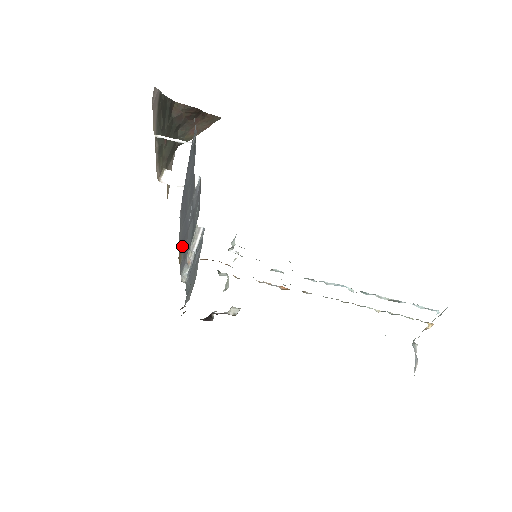
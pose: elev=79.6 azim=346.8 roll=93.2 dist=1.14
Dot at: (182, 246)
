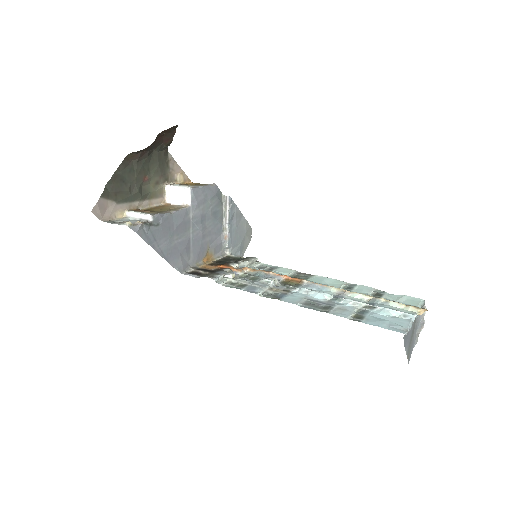
Dot at: (204, 251)
